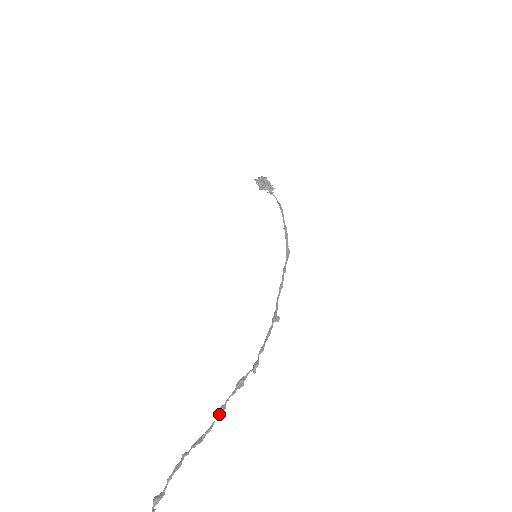
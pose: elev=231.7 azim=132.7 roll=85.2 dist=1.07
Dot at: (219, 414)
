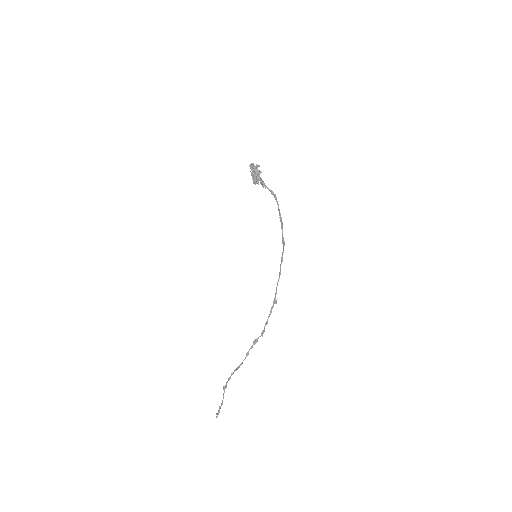
Dot at: occluded
